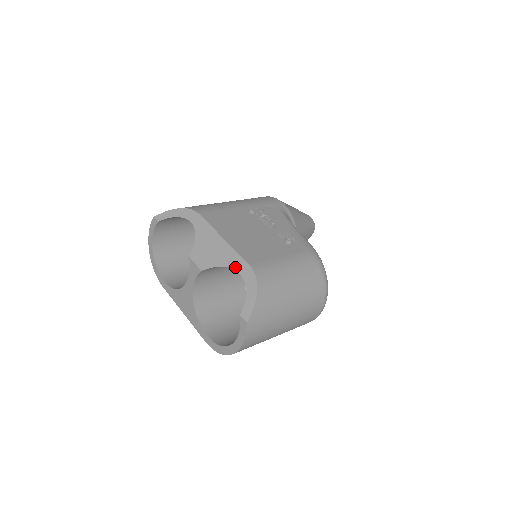
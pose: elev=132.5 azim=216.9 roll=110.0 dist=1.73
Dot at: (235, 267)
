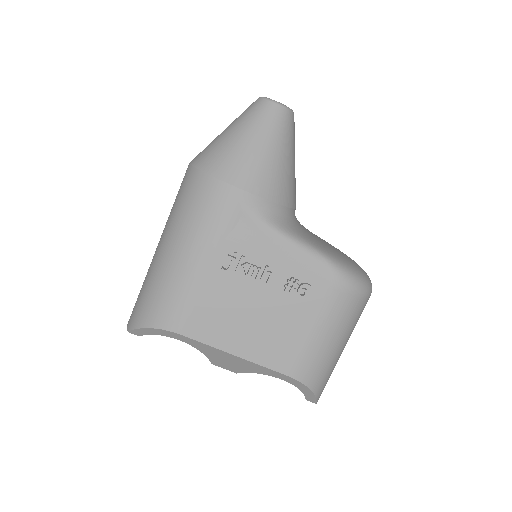
Dot at: (272, 376)
